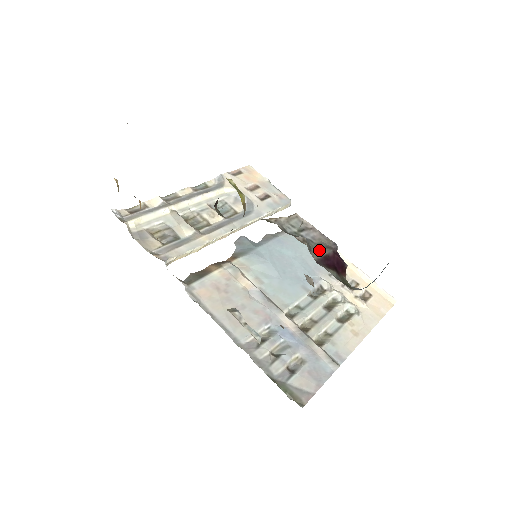
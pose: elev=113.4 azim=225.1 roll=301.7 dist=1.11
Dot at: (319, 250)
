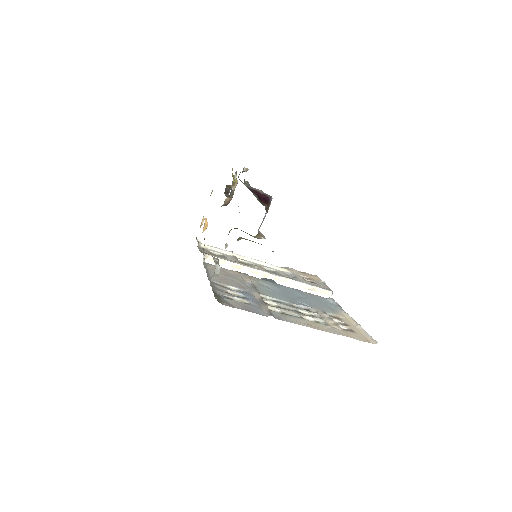
Dot at: occluded
